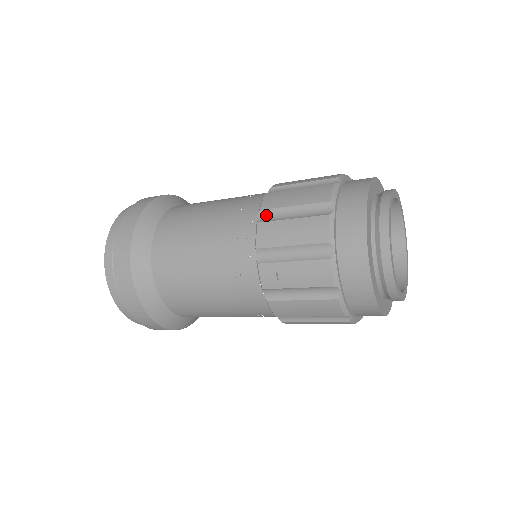
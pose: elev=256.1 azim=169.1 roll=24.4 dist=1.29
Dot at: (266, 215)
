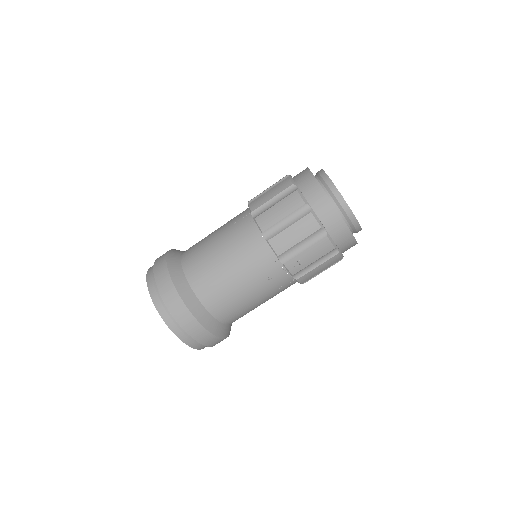
Dot at: (269, 233)
